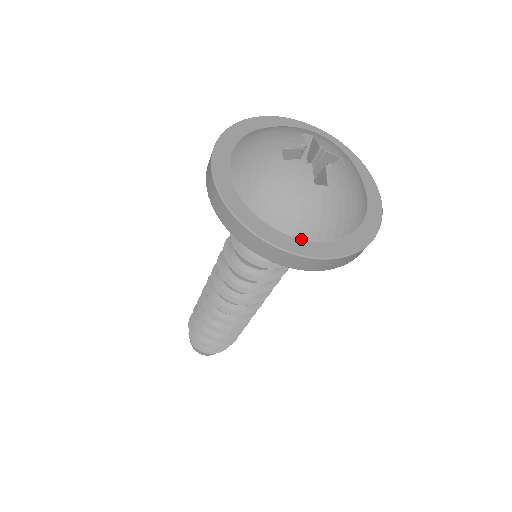
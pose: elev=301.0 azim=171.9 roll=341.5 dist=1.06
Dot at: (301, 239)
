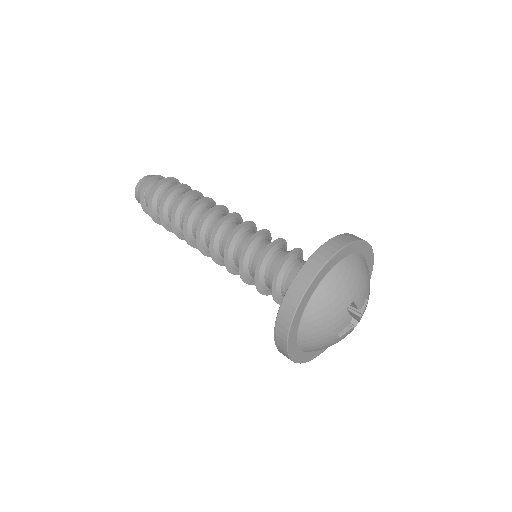
Dot at: (298, 342)
